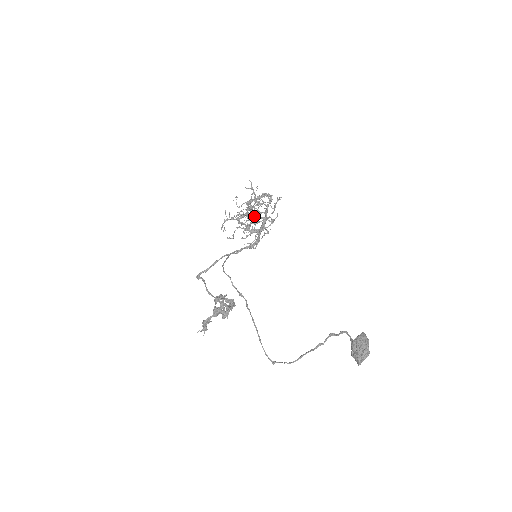
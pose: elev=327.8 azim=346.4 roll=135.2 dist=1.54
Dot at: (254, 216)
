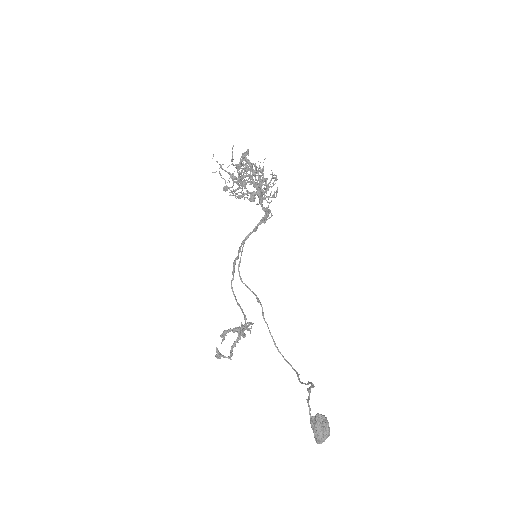
Dot at: (251, 182)
